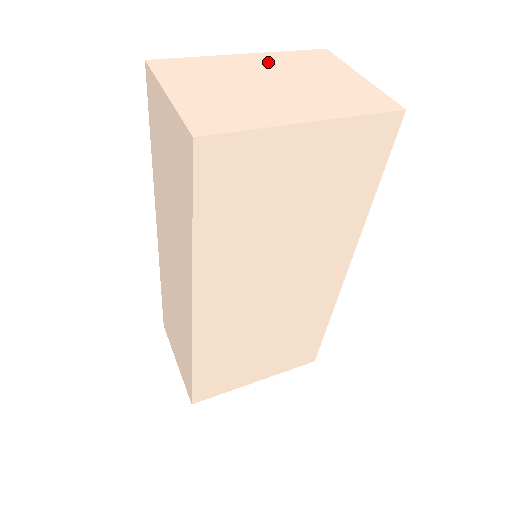
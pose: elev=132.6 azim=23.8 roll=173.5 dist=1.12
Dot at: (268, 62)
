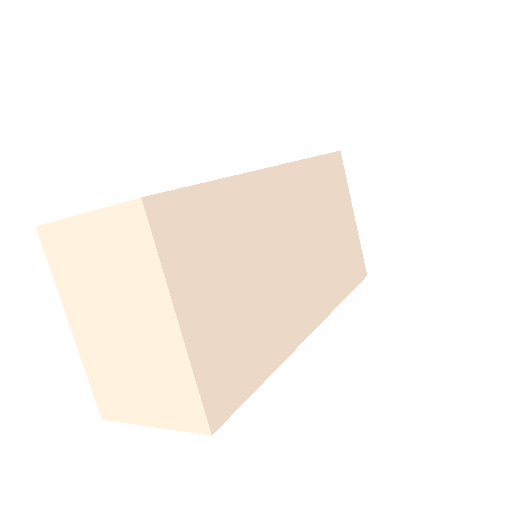
Dot at: occluded
